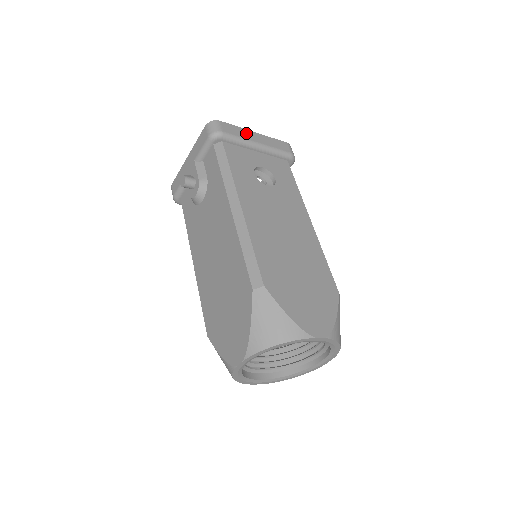
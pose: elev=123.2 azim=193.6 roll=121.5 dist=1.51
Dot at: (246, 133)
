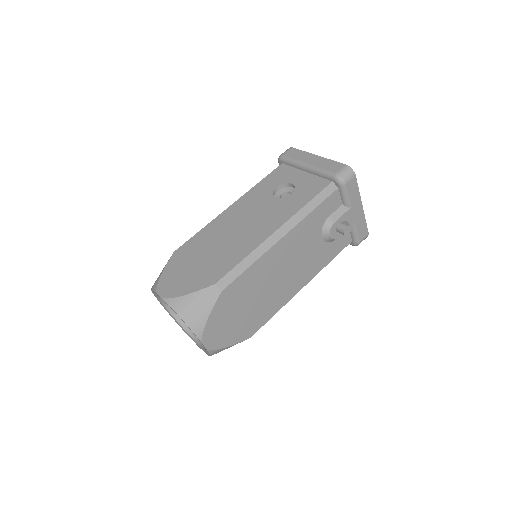
Dot at: (306, 156)
